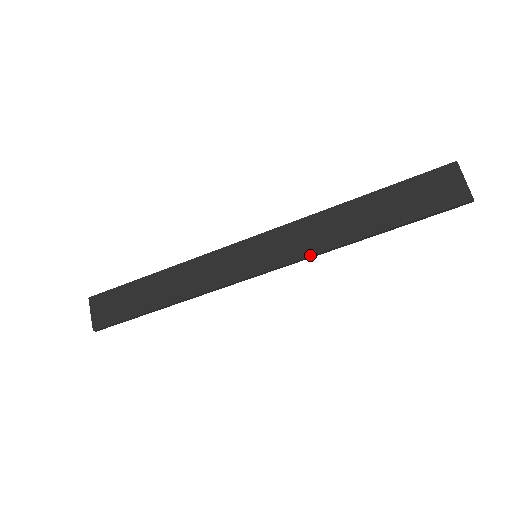
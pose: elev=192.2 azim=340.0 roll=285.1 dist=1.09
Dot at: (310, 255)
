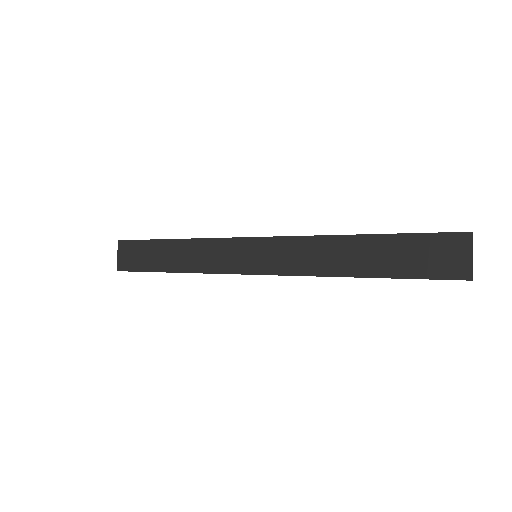
Dot at: (301, 275)
